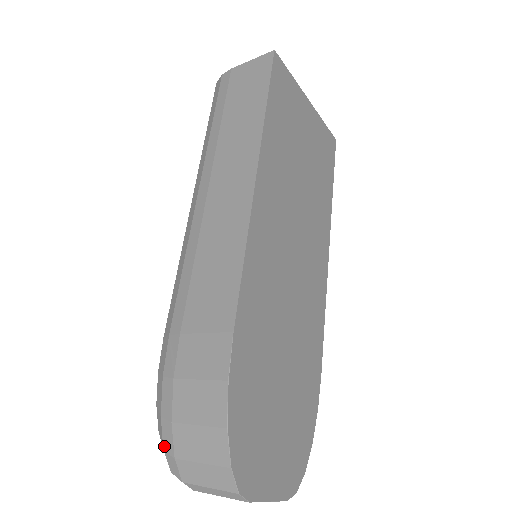
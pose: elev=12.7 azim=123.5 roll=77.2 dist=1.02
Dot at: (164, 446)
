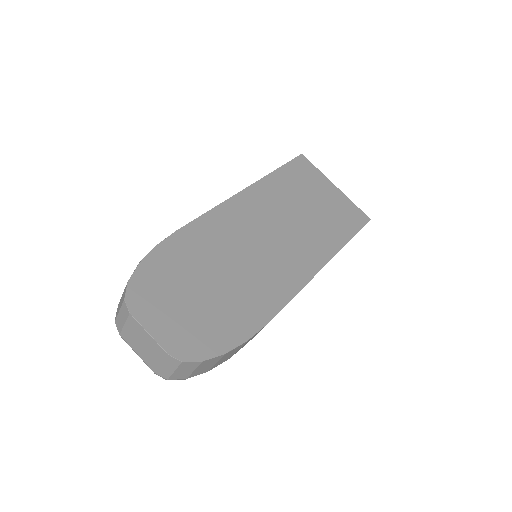
Dot at: occluded
